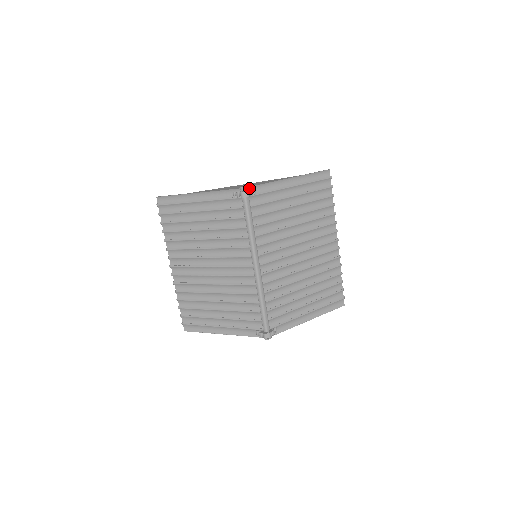
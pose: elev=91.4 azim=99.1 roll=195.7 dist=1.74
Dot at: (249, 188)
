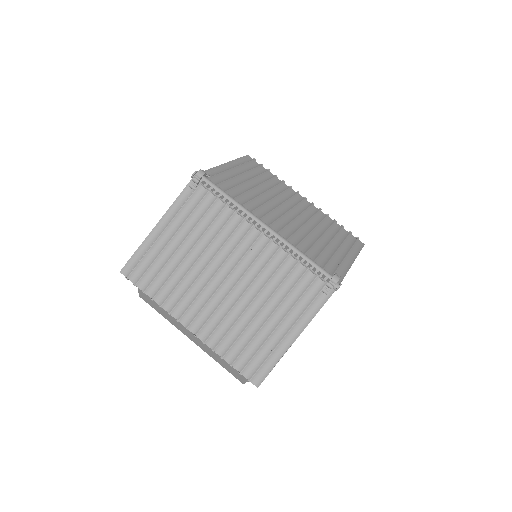
Dot at: occluded
